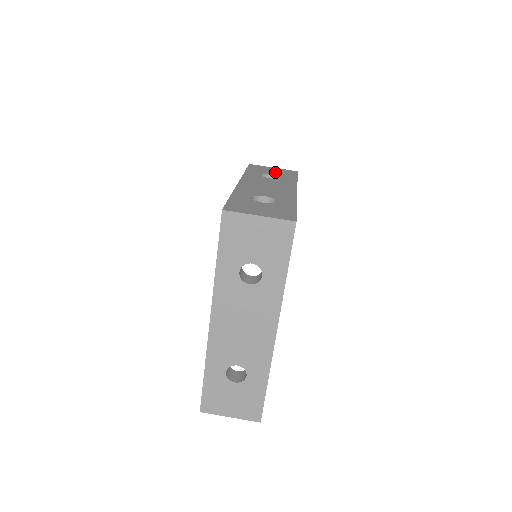
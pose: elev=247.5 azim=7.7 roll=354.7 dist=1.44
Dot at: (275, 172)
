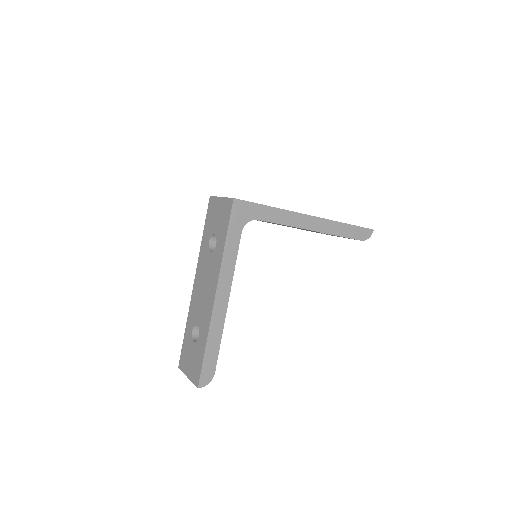
Dot at: occluded
